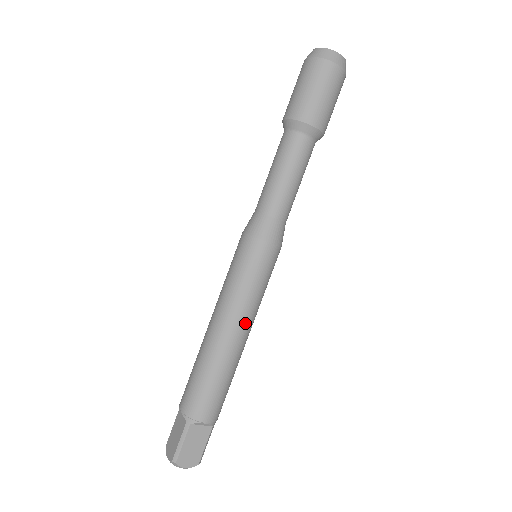
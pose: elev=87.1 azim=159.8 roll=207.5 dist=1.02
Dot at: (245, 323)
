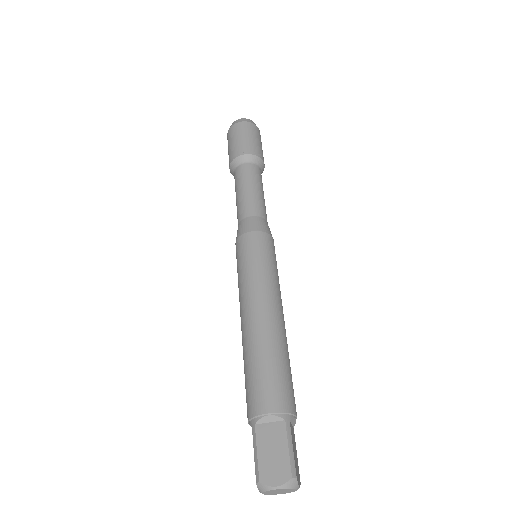
Dot at: (282, 307)
